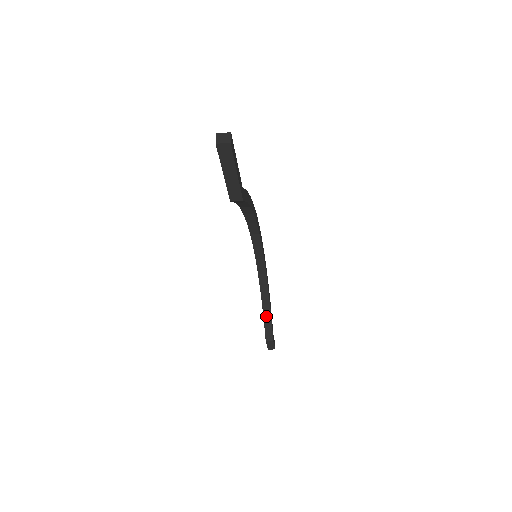
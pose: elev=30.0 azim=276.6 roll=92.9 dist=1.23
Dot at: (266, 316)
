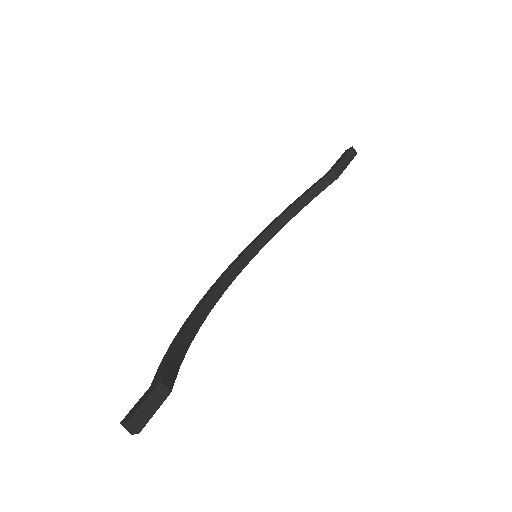
Dot at: (176, 355)
